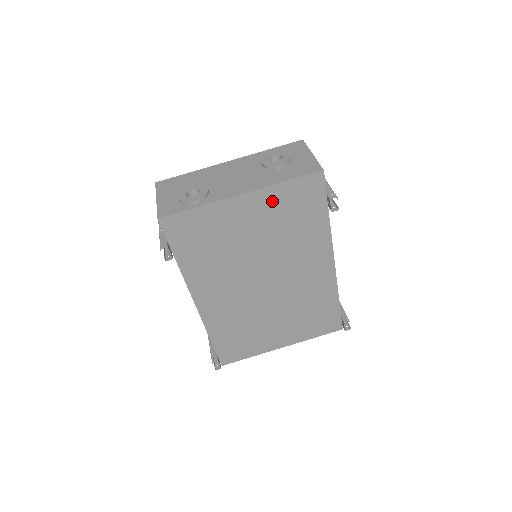
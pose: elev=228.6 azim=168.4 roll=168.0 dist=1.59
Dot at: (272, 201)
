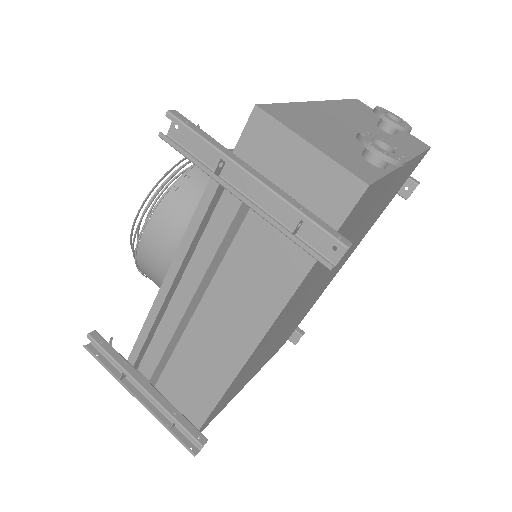
Dot at: (400, 178)
